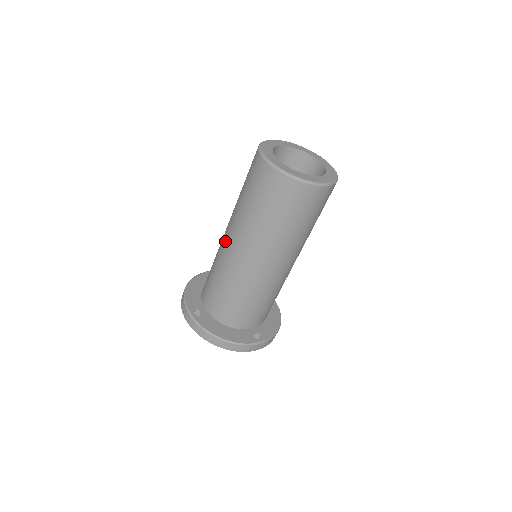
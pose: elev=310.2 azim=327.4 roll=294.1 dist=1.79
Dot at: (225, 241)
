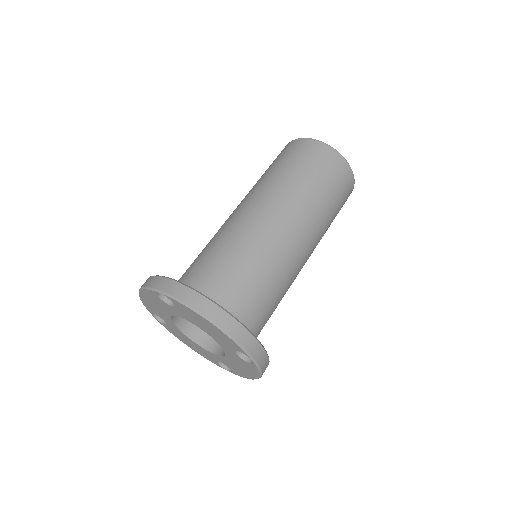
Dot at: (237, 212)
